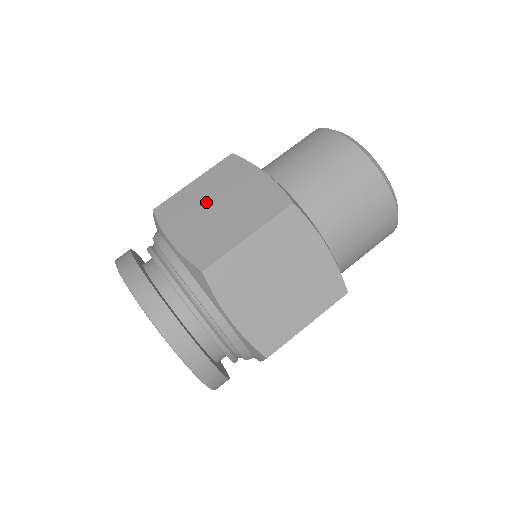
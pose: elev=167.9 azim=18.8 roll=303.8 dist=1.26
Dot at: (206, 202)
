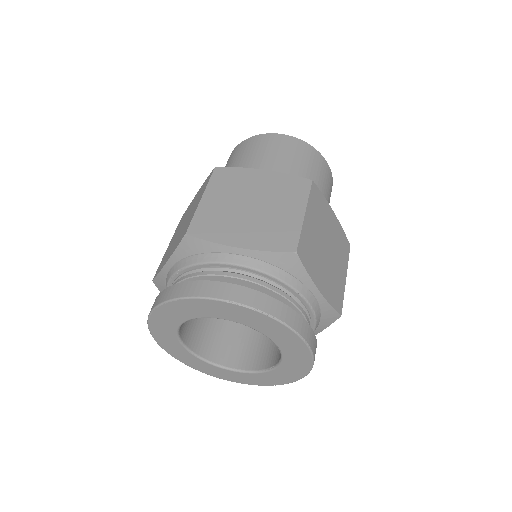
Dot at: (176, 235)
